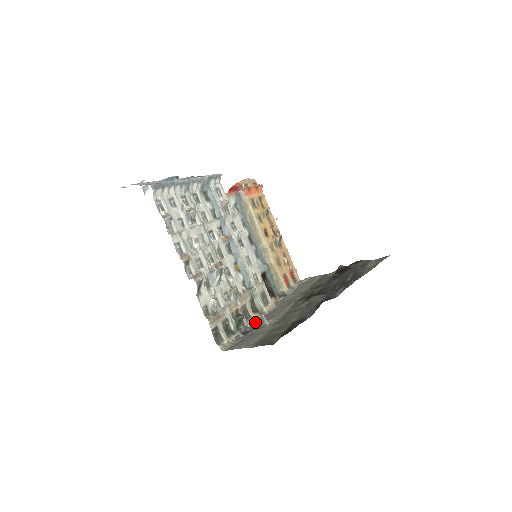
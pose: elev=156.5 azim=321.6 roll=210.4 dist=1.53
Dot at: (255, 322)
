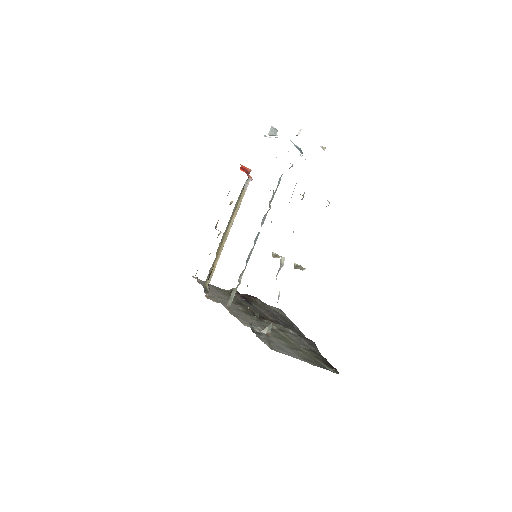
Dot at: (238, 319)
